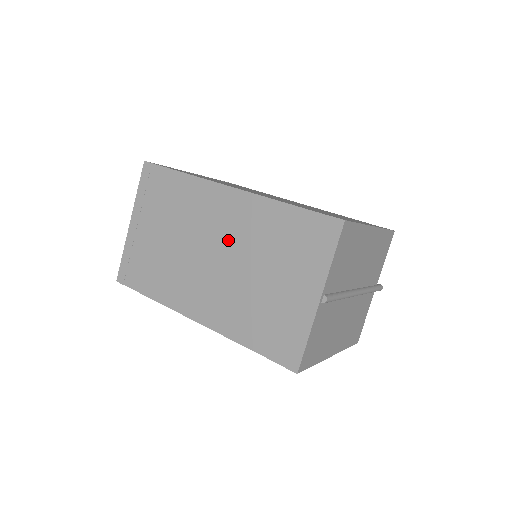
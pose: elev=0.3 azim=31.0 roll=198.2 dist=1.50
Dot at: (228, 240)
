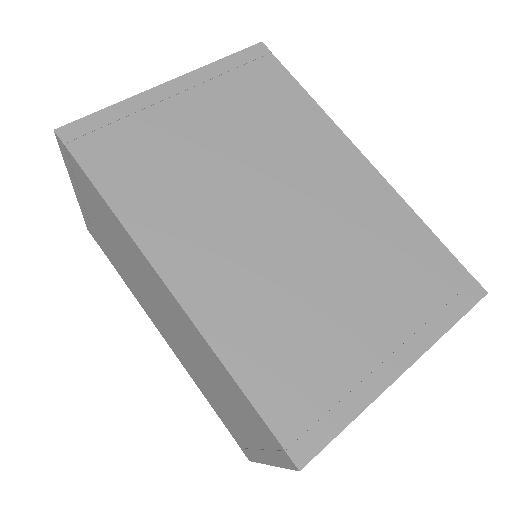
Dot at: (175, 325)
